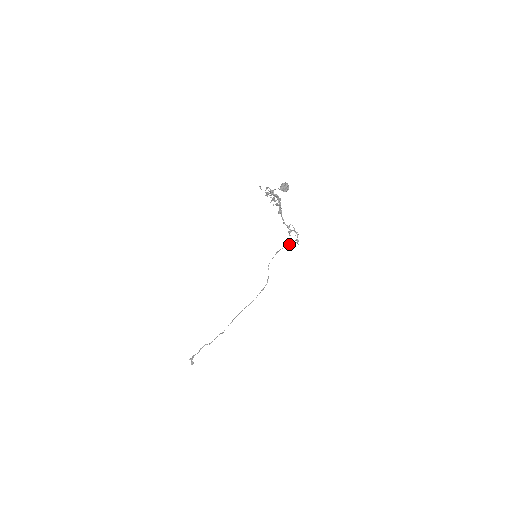
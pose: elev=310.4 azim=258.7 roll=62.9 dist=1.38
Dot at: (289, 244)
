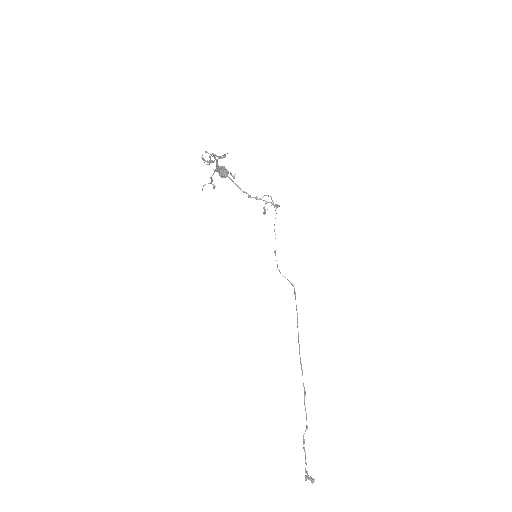
Dot at: occluded
